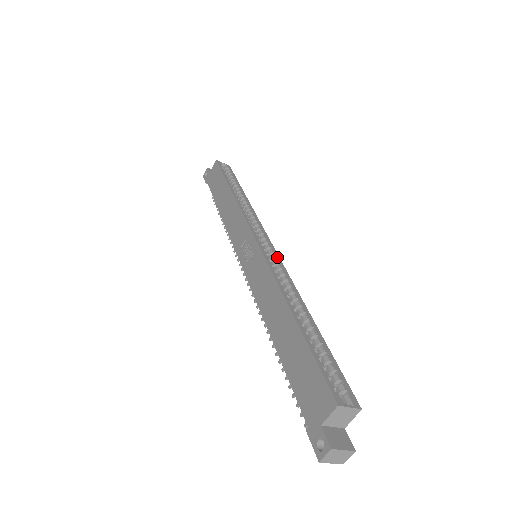
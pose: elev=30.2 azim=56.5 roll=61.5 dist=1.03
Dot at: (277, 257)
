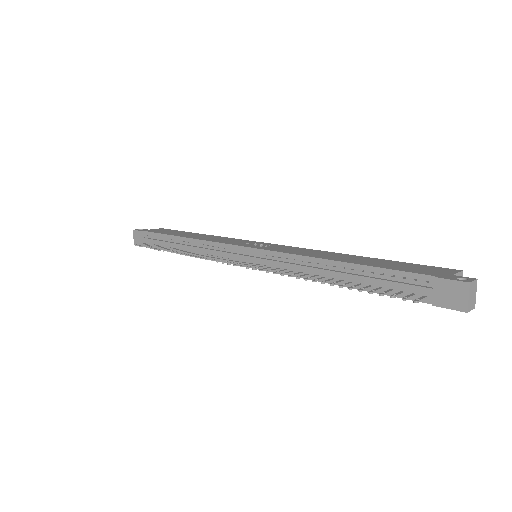
Dot at: occluded
